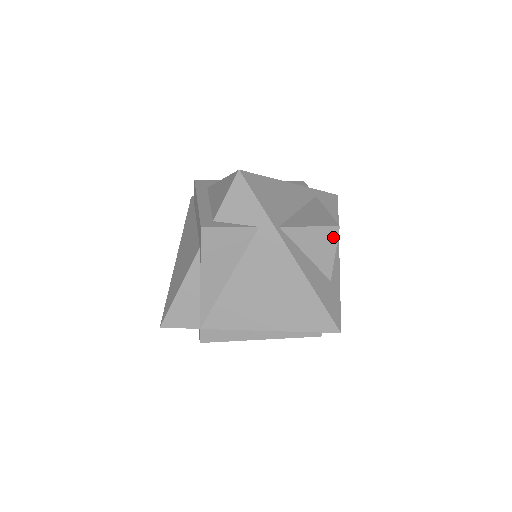
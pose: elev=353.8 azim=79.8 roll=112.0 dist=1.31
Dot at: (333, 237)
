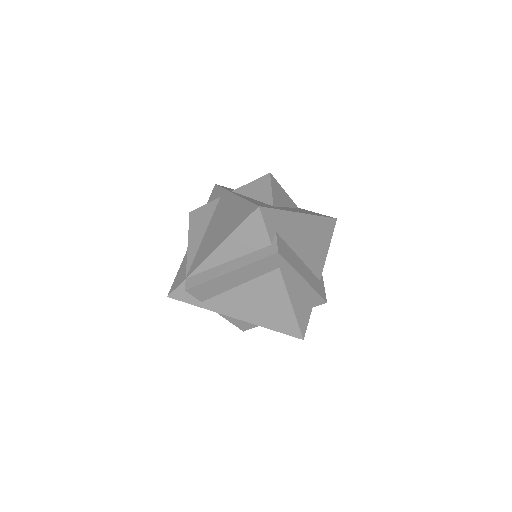
Dot at: (267, 180)
